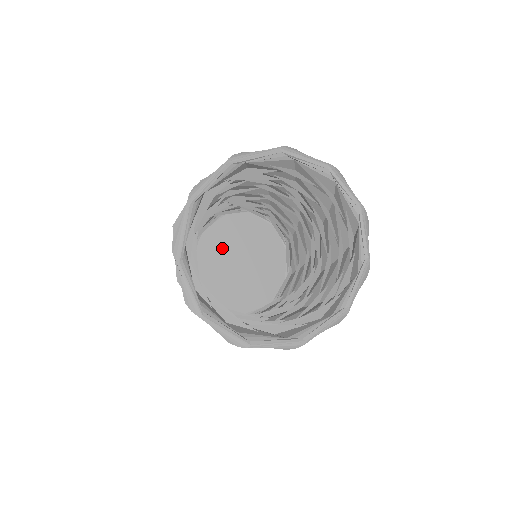
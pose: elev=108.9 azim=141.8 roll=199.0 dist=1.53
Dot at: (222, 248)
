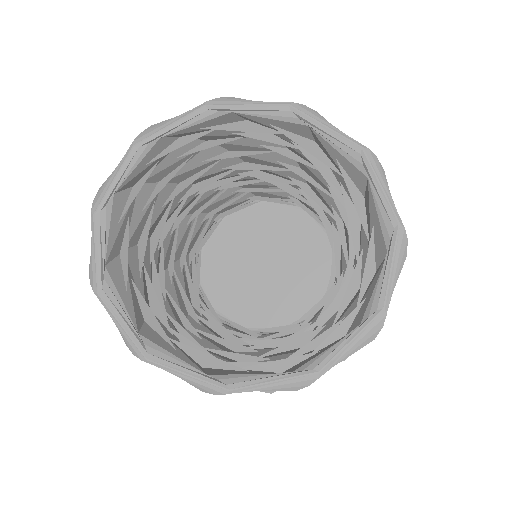
Dot at: (266, 234)
